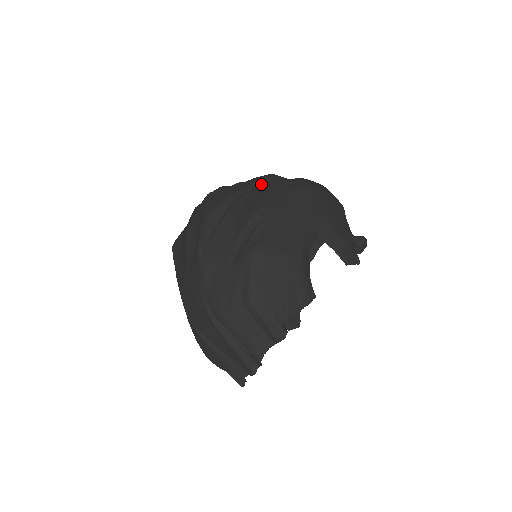
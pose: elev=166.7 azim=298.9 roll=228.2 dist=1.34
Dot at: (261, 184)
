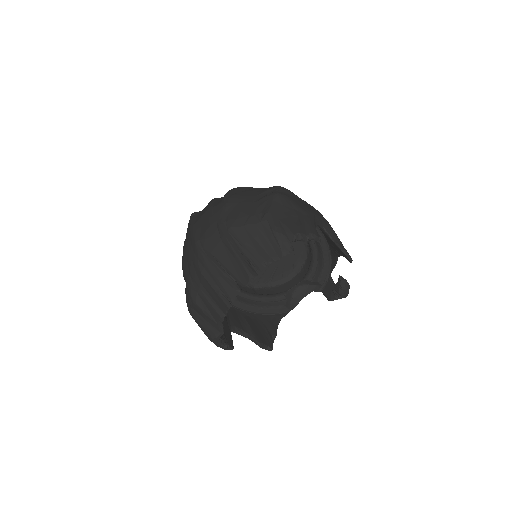
Dot at: occluded
